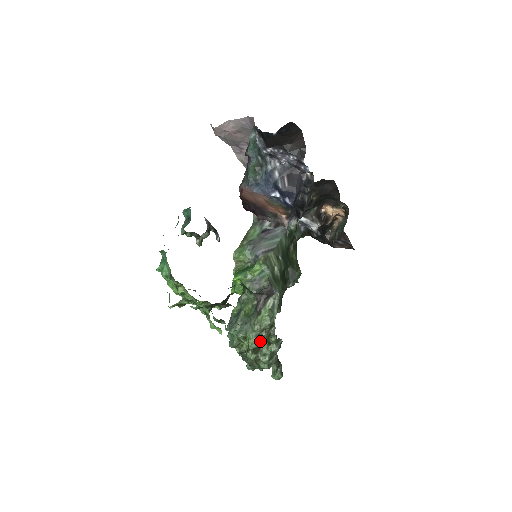
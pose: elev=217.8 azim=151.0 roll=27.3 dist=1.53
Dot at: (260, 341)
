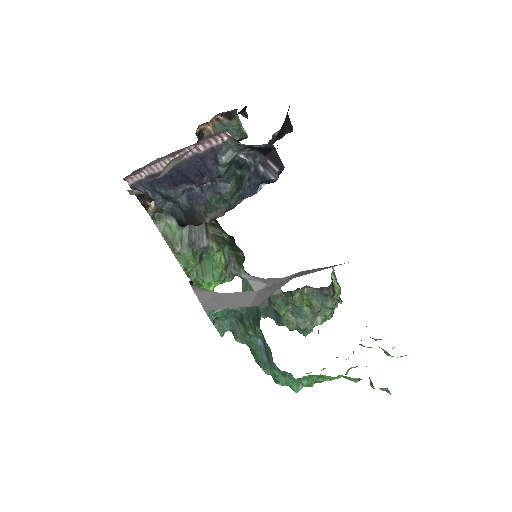
Dot at: occluded
